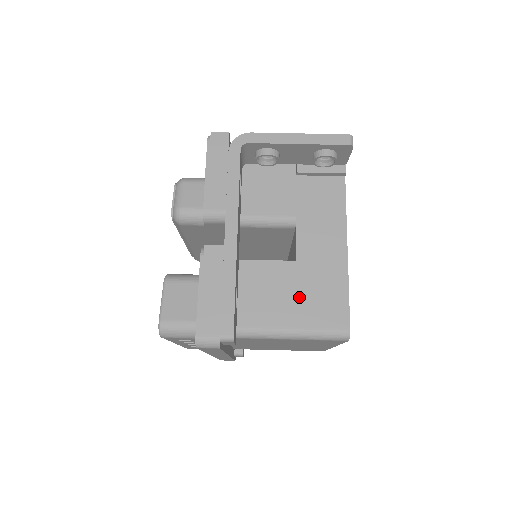
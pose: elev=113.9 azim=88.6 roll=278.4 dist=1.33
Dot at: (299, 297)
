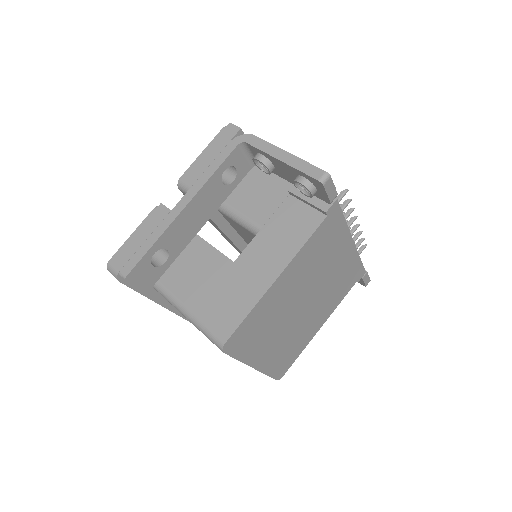
Dot at: (213, 291)
